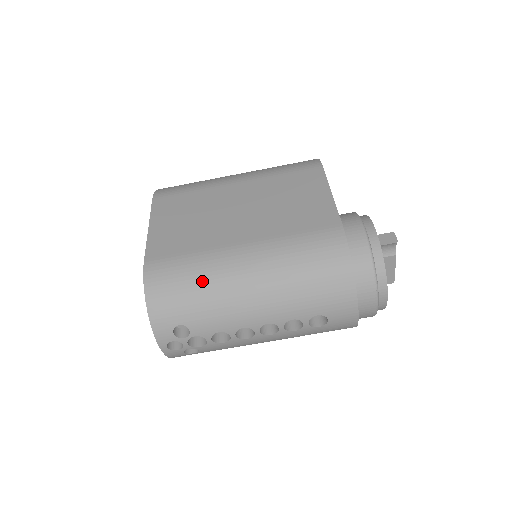
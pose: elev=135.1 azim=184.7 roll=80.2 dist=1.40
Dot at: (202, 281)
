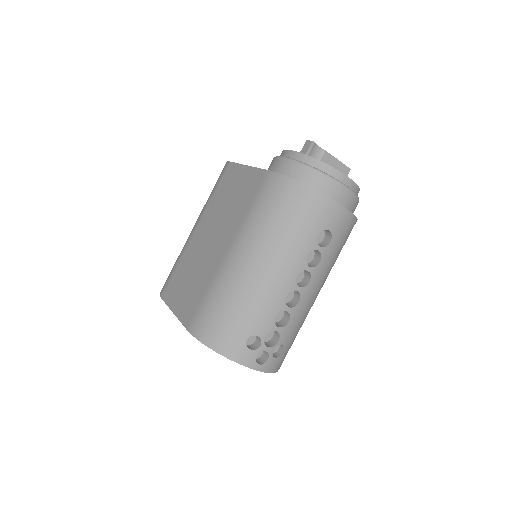
Dot at: (229, 297)
